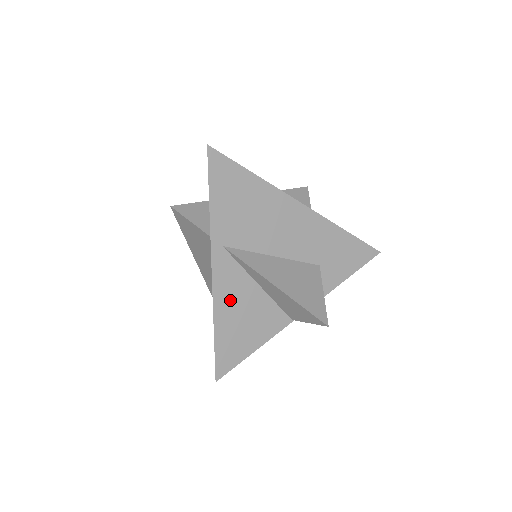
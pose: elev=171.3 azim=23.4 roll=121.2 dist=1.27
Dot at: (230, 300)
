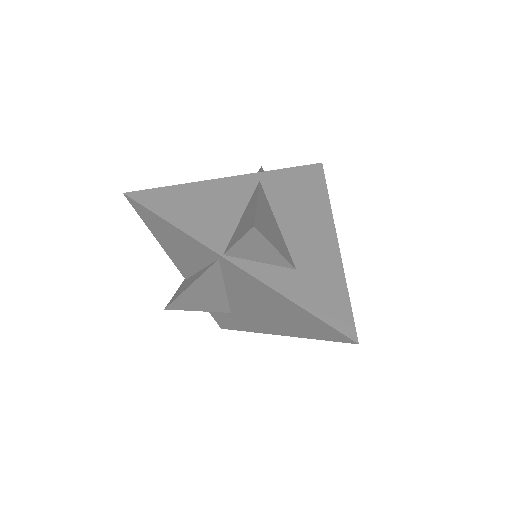
Dot at: (216, 193)
